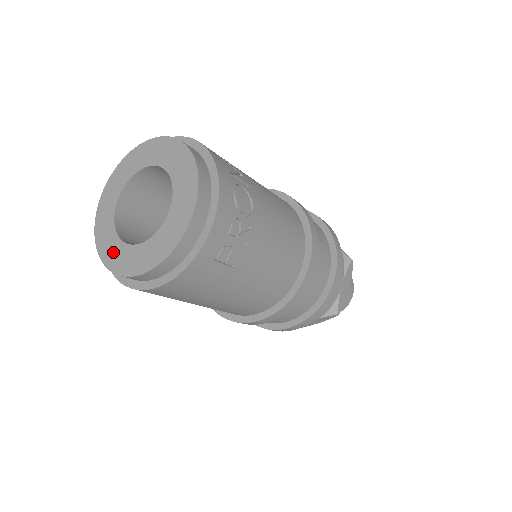
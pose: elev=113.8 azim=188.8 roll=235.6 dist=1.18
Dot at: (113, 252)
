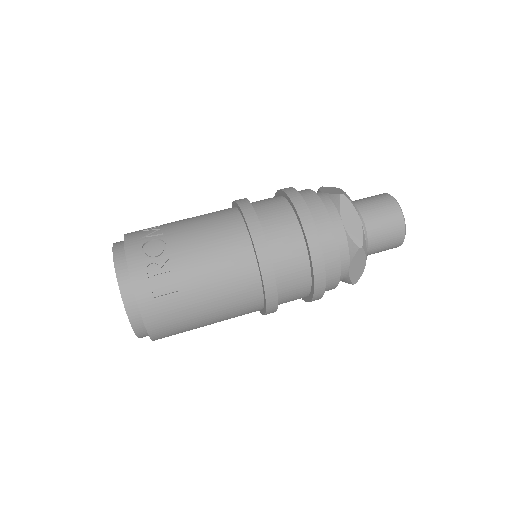
Dot at: occluded
